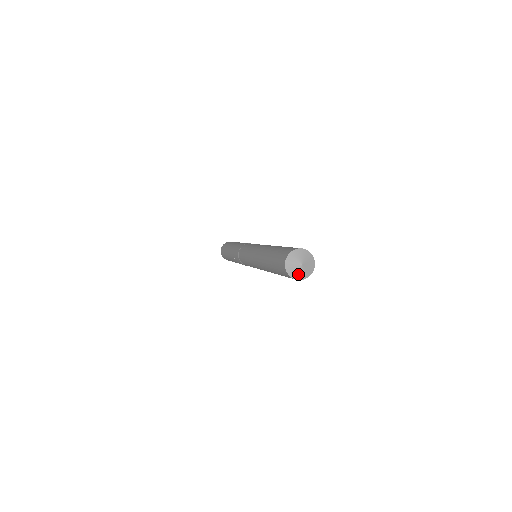
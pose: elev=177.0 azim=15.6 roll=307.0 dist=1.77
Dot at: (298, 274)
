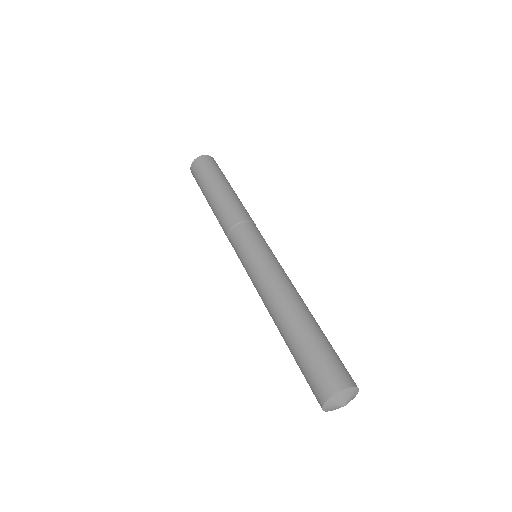
Dot at: (332, 409)
